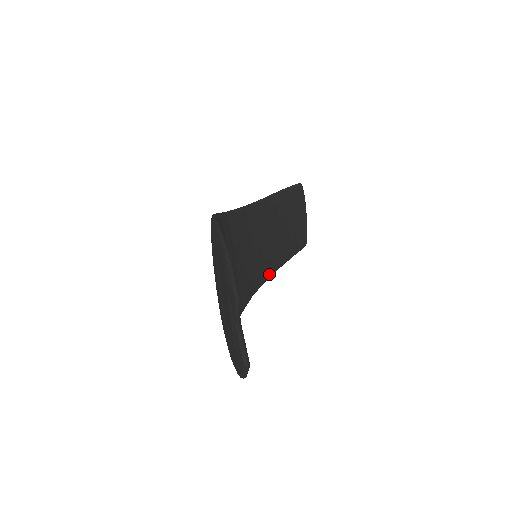
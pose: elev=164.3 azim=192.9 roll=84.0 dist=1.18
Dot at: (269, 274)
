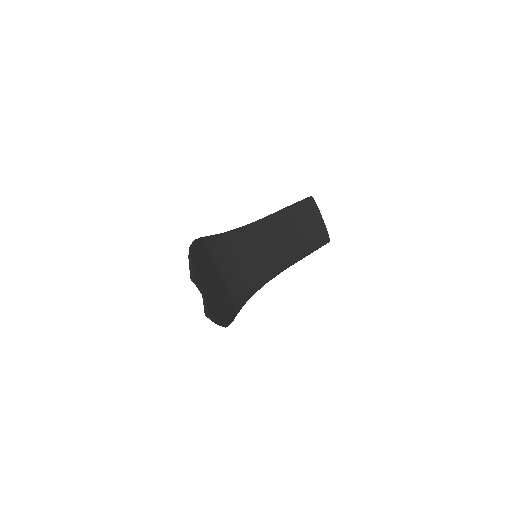
Dot at: (284, 267)
